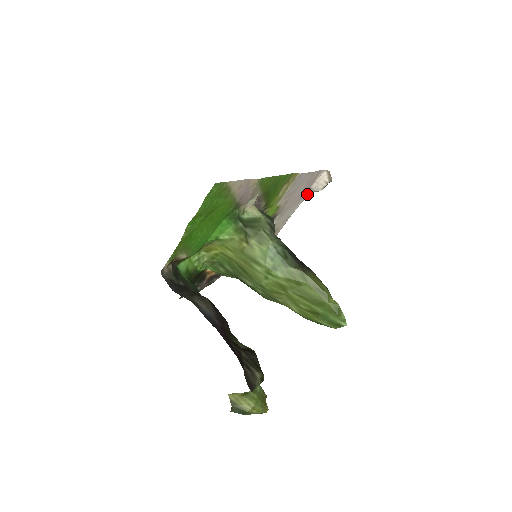
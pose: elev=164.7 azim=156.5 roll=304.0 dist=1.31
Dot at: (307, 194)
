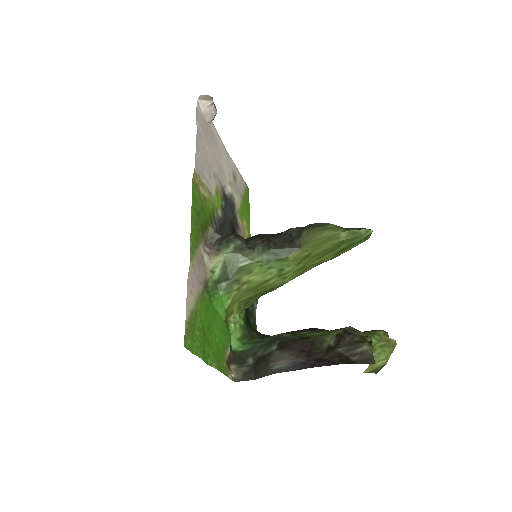
Dot at: (213, 127)
